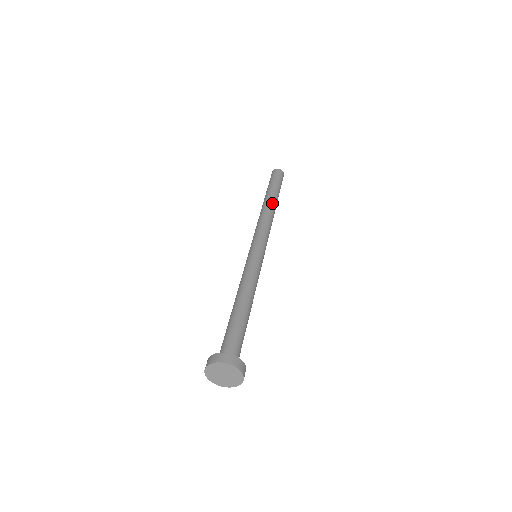
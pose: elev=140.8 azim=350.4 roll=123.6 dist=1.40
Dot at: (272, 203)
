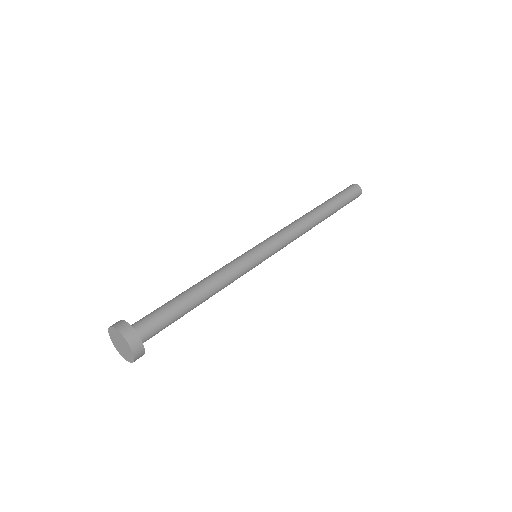
Dot at: (320, 220)
